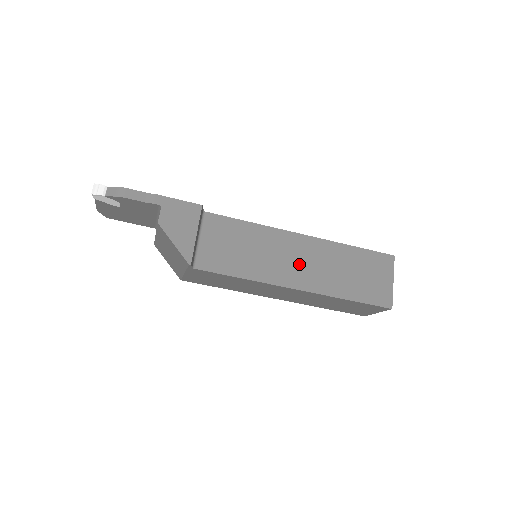
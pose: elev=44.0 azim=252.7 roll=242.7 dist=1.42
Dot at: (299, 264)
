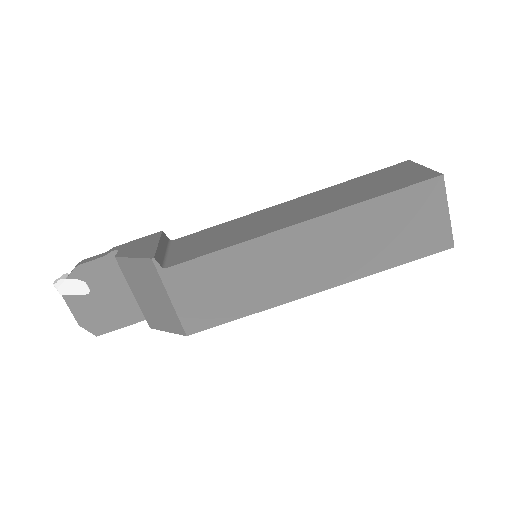
Dot at: (293, 212)
